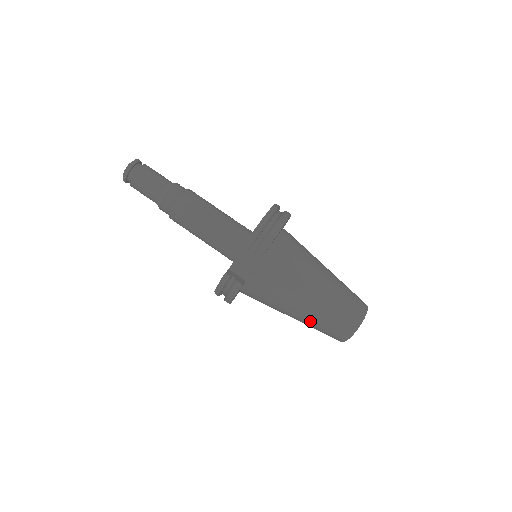
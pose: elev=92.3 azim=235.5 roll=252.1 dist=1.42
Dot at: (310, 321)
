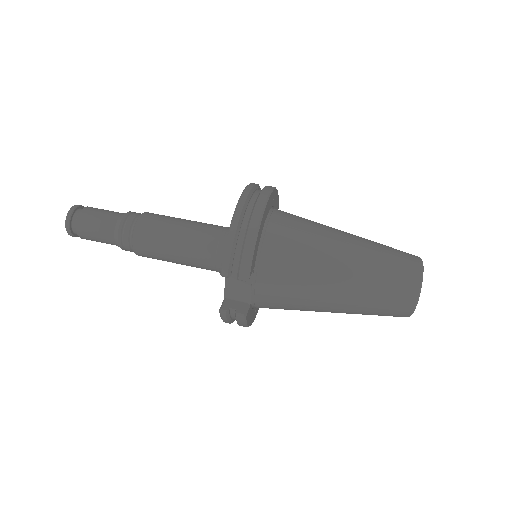
Dot at: (352, 312)
